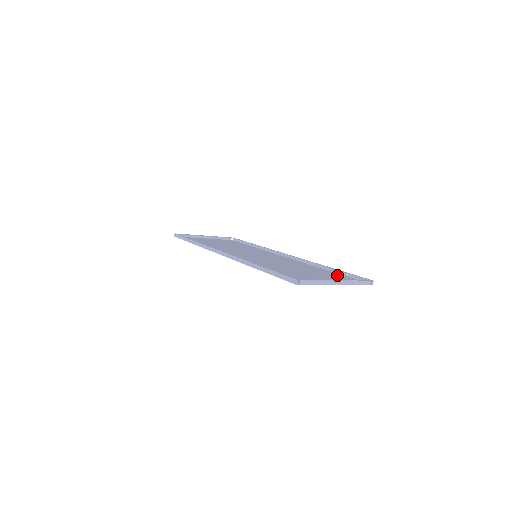
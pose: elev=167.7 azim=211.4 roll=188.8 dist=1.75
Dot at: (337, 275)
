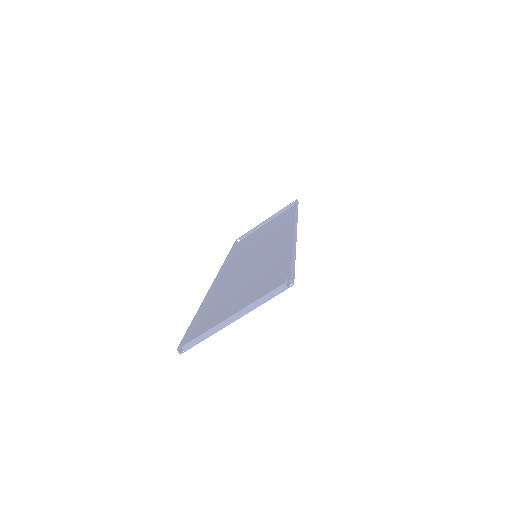
Dot at: (283, 271)
